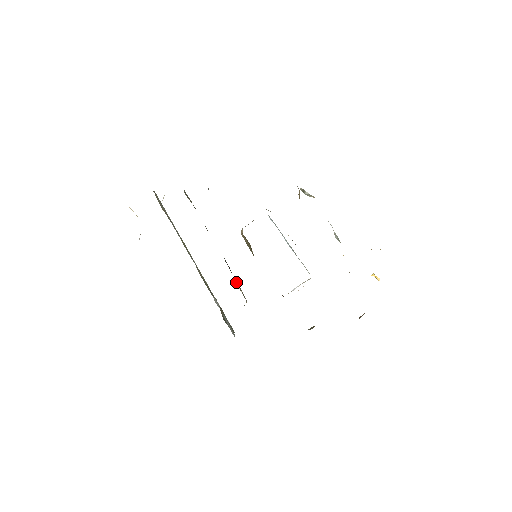
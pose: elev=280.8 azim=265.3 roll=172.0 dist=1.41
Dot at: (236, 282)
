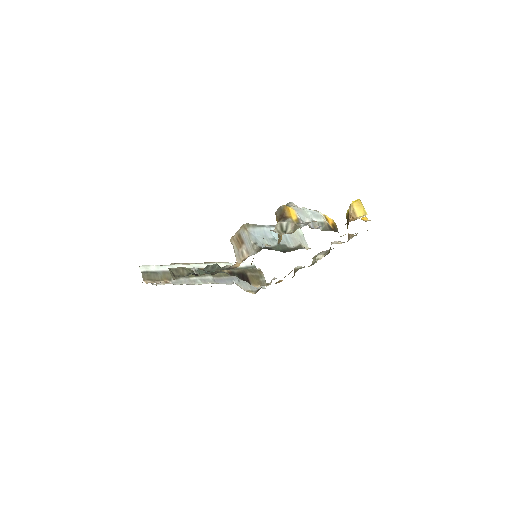
Dot at: (254, 282)
